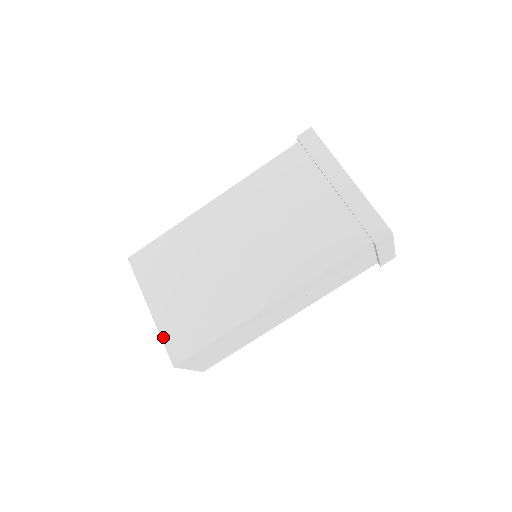
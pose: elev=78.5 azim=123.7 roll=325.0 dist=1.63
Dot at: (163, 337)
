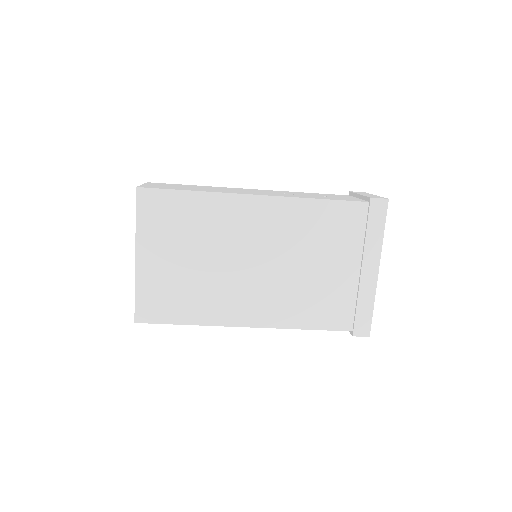
Dot at: (137, 292)
